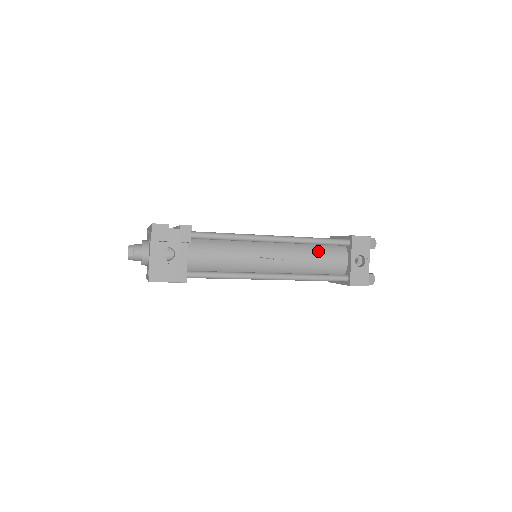
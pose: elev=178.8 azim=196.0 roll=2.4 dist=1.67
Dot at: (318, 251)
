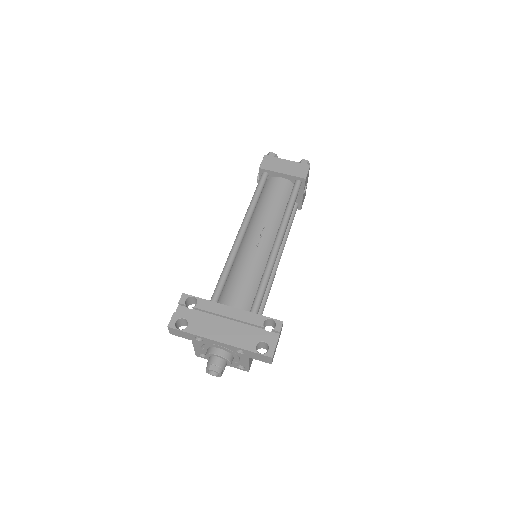
Dot at: occluded
